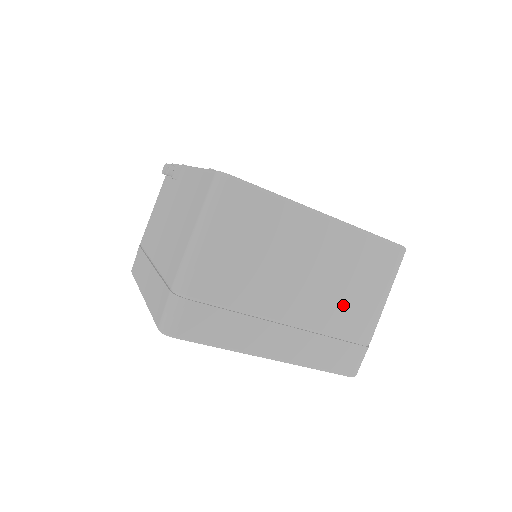
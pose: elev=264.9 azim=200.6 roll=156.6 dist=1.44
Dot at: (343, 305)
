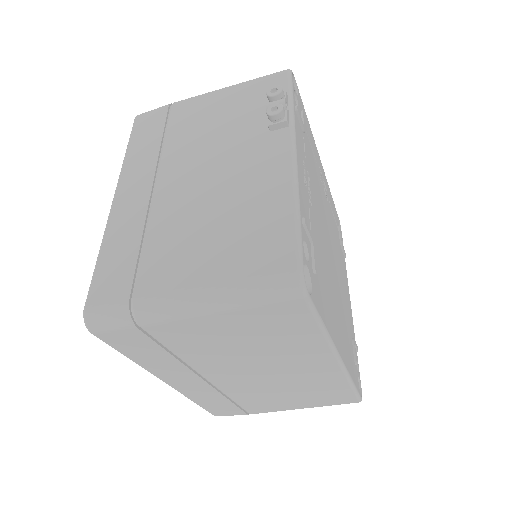
Dot at: (267, 396)
